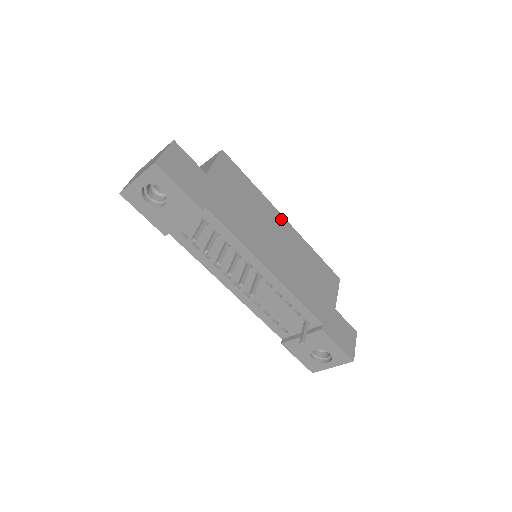
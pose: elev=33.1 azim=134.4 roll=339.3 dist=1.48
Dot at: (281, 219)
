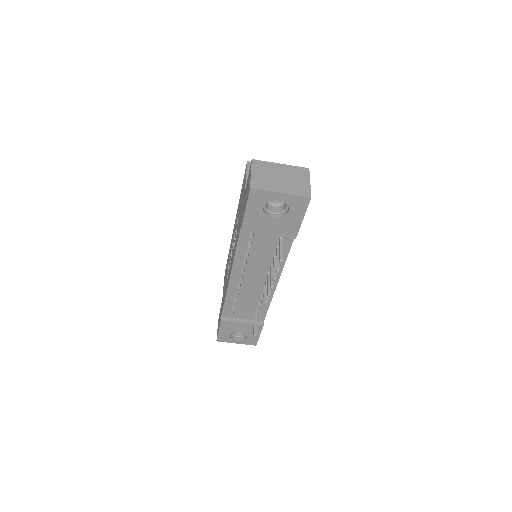
Dot at: occluded
